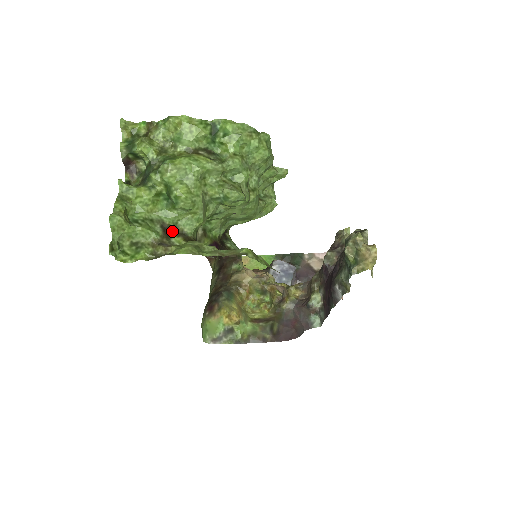
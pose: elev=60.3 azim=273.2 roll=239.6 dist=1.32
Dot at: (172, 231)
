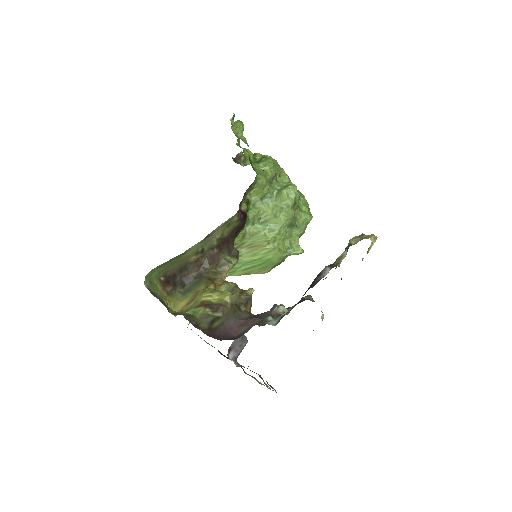
Dot at: (250, 163)
